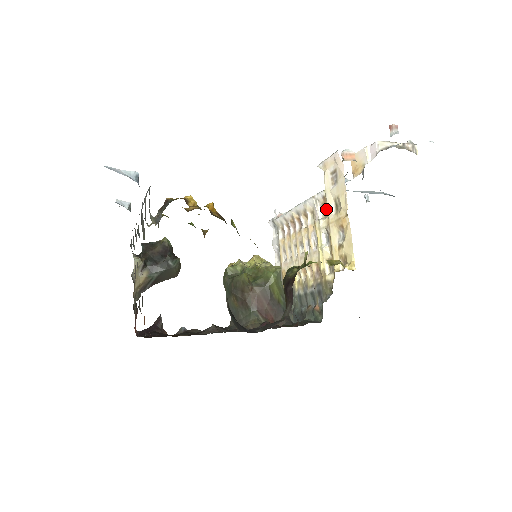
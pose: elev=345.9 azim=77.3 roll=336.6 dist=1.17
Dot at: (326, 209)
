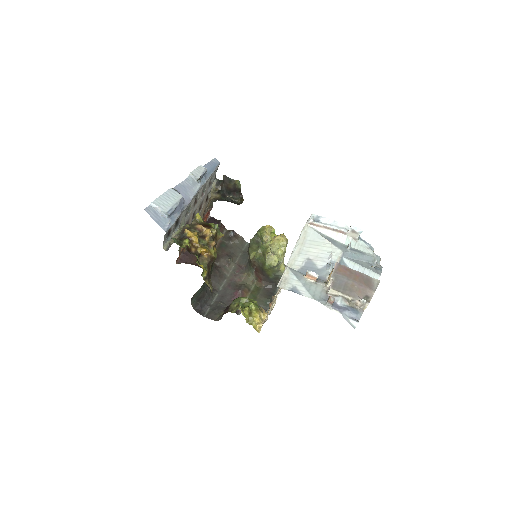
Dot at: occluded
